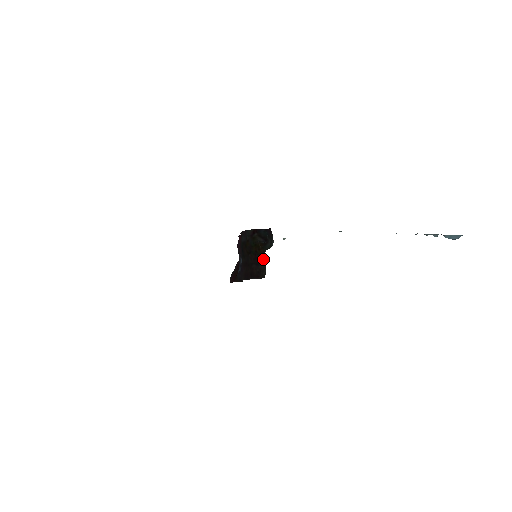
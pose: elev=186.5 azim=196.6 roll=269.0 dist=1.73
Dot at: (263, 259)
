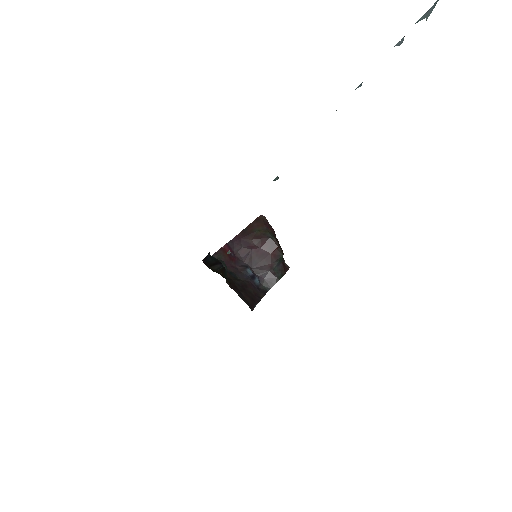
Dot at: occluded
